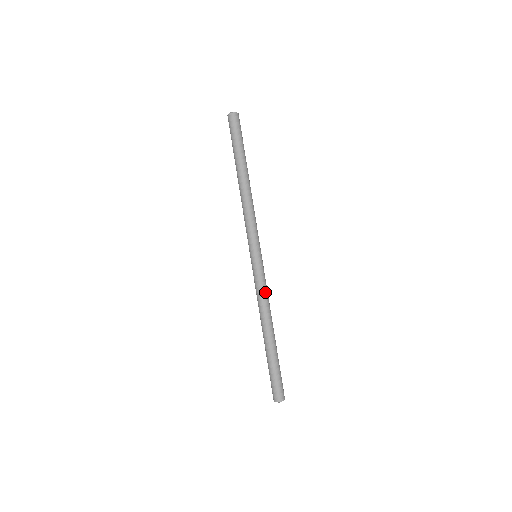
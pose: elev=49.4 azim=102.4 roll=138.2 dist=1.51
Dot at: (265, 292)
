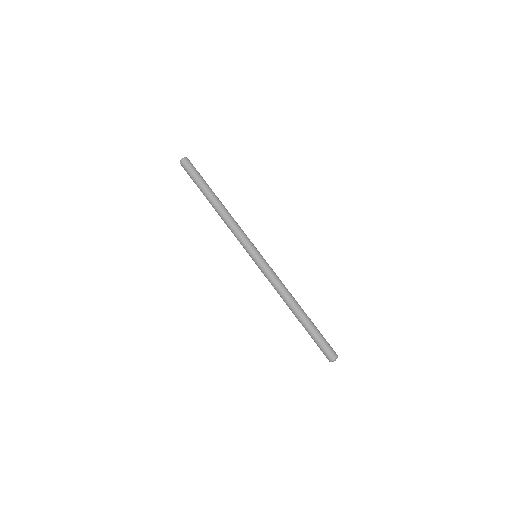
Dot at: (276, 281)
